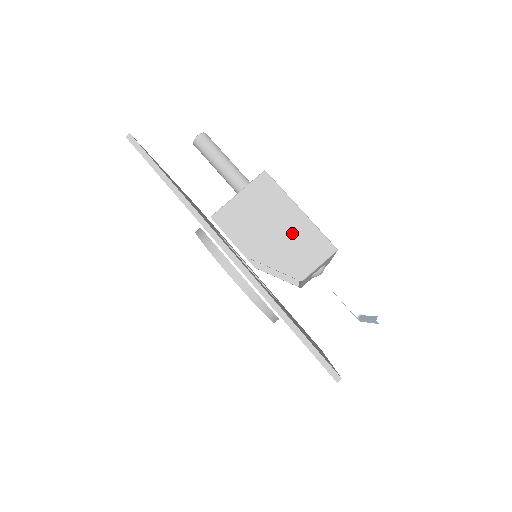
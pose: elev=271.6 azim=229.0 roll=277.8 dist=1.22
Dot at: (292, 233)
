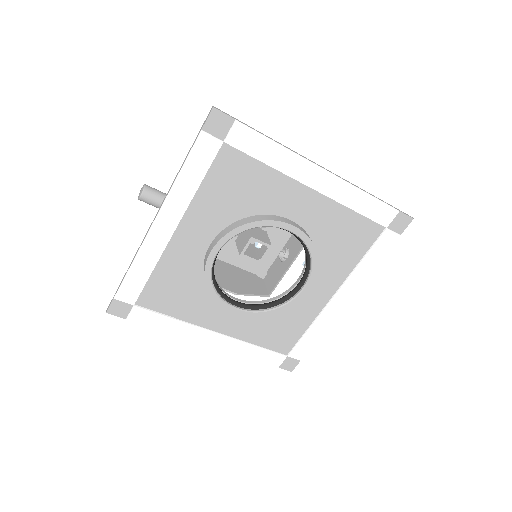
Dot at: occluded
